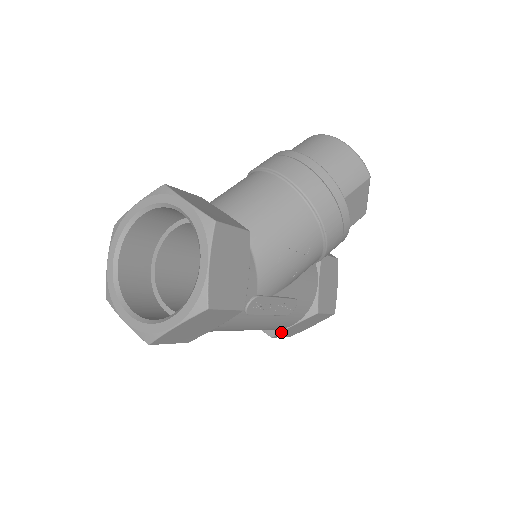
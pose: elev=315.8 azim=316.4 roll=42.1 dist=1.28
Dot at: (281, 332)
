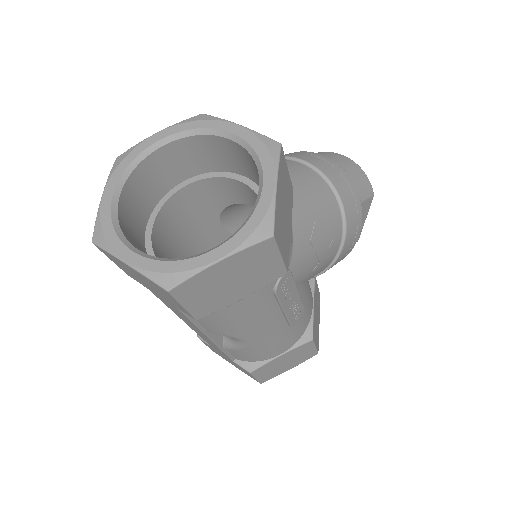
Dot at: (264, 365)
